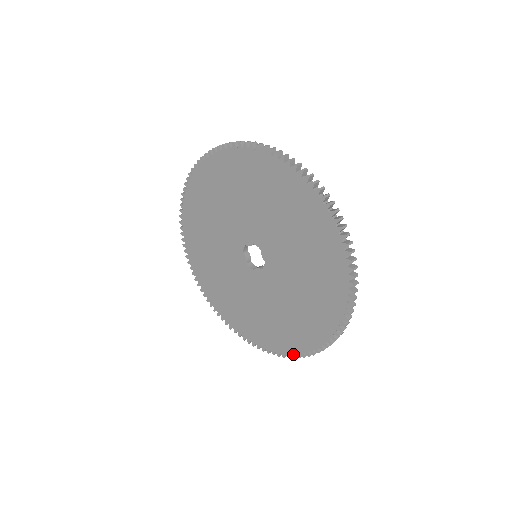
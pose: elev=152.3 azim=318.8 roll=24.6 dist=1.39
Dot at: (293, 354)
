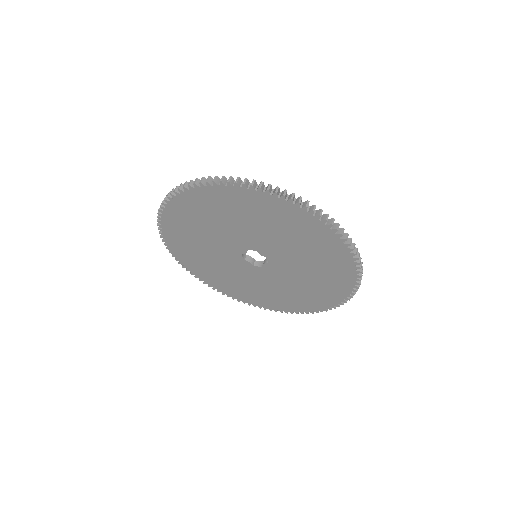
Dot at: (336, 305)
